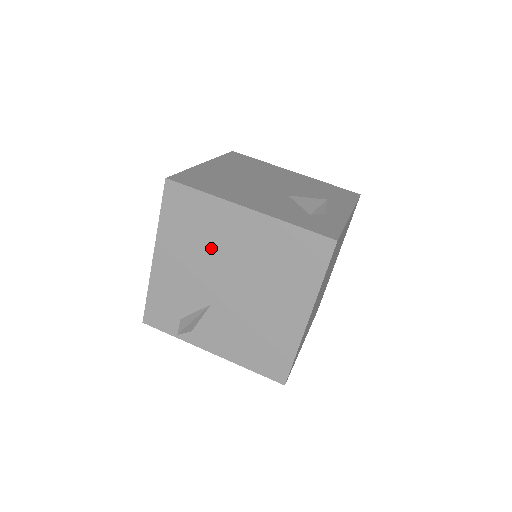
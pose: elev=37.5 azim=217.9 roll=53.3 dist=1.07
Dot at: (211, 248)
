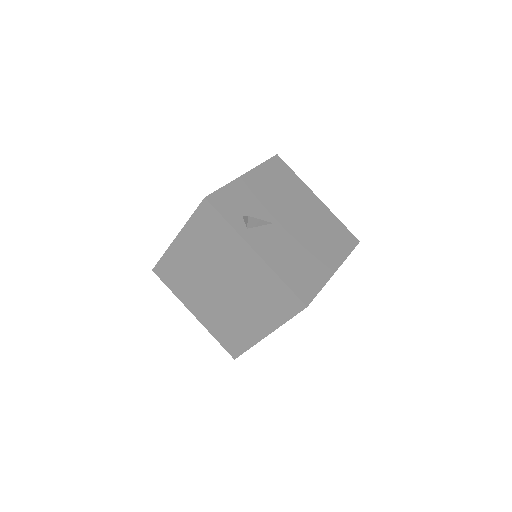
Dot at: (289, 198)
